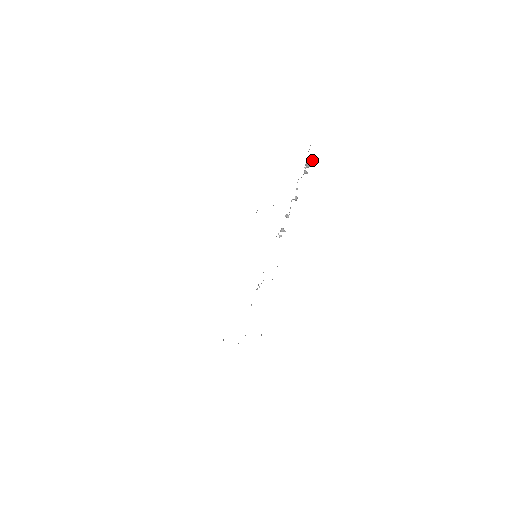
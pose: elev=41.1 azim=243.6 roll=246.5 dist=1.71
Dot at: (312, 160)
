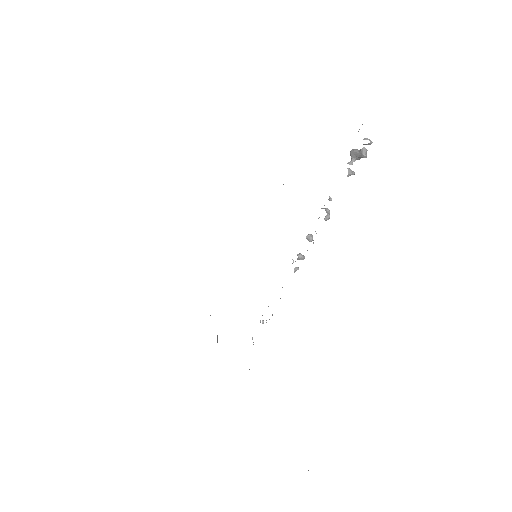
Dot at: (366, 149)
